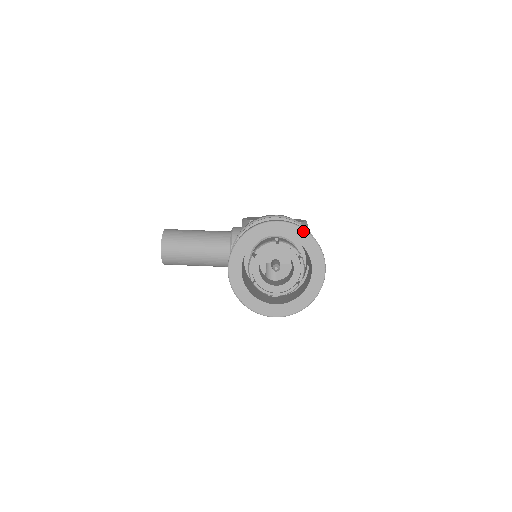
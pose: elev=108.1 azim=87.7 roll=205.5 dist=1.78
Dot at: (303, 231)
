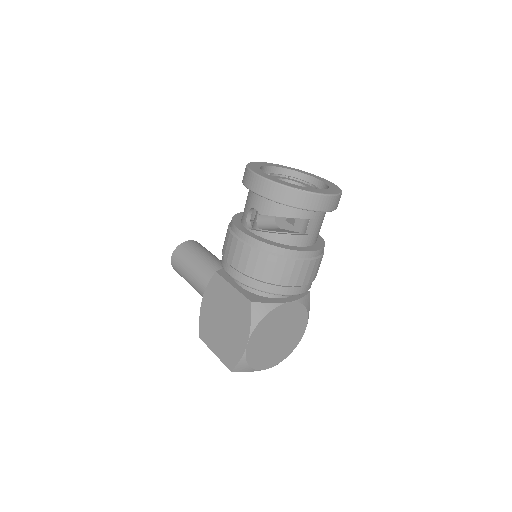
Dot at: (338, 187)
